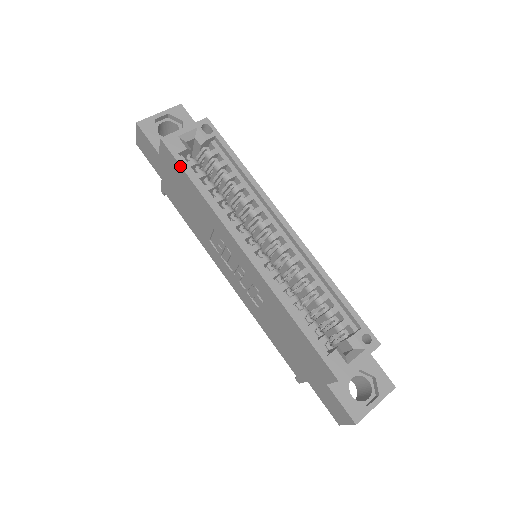
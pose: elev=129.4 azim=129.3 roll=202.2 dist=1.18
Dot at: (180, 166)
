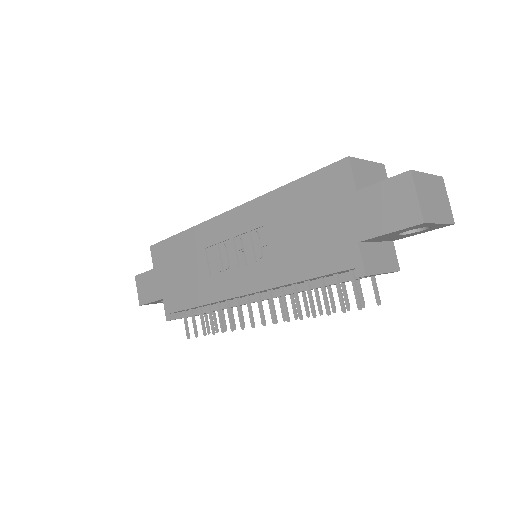
Dot at: (166, 239)
